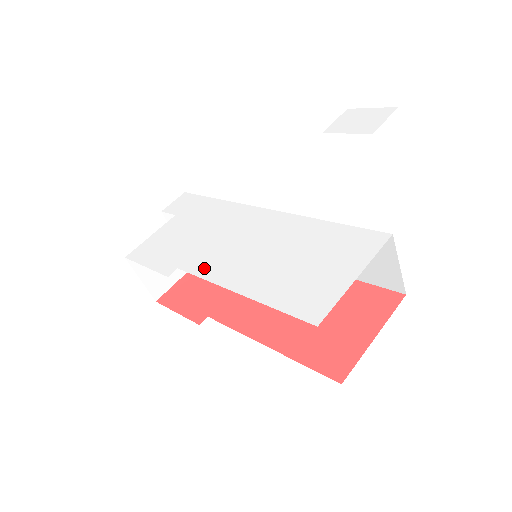
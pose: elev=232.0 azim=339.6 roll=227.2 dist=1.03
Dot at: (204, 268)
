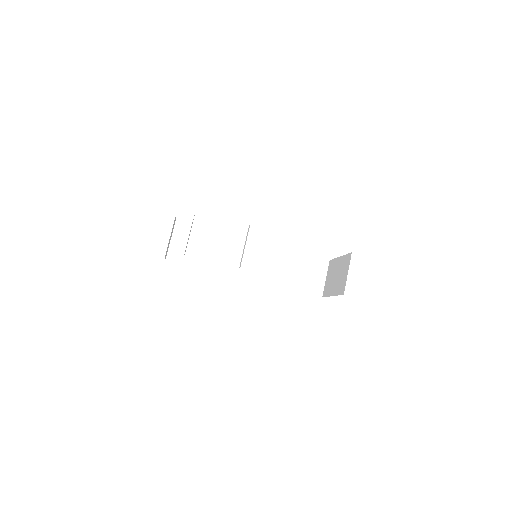
Dot at: occluded
